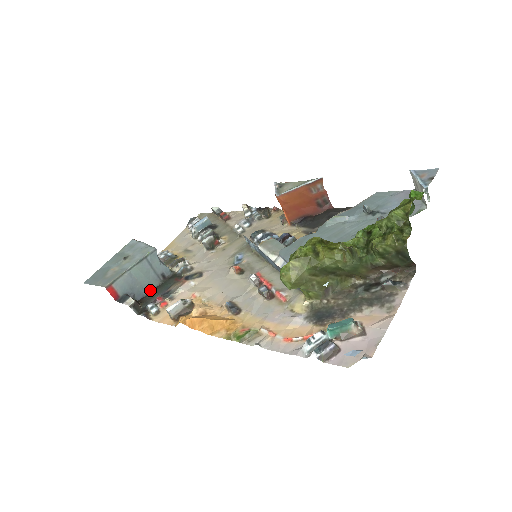
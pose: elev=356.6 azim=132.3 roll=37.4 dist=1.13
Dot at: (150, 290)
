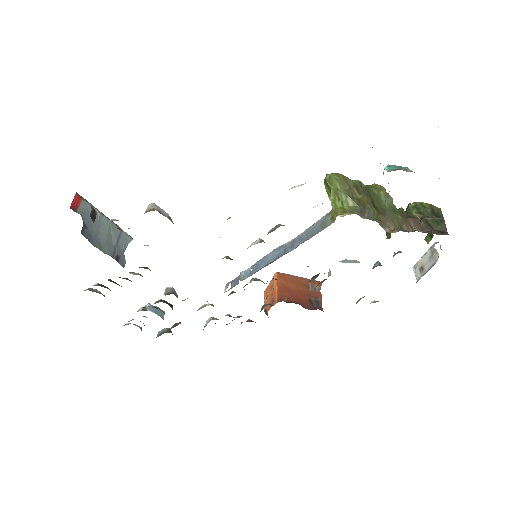
Dot at: (98, 247)
